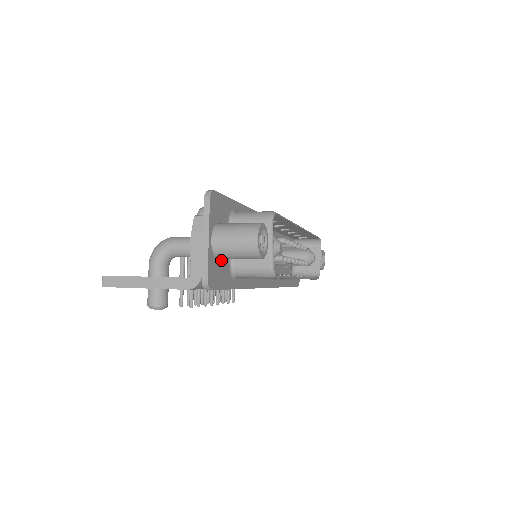
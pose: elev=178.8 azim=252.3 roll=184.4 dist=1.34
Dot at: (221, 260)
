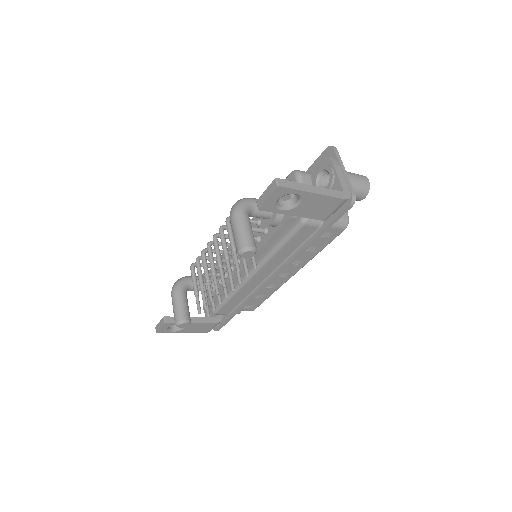
Dot at: occluded
